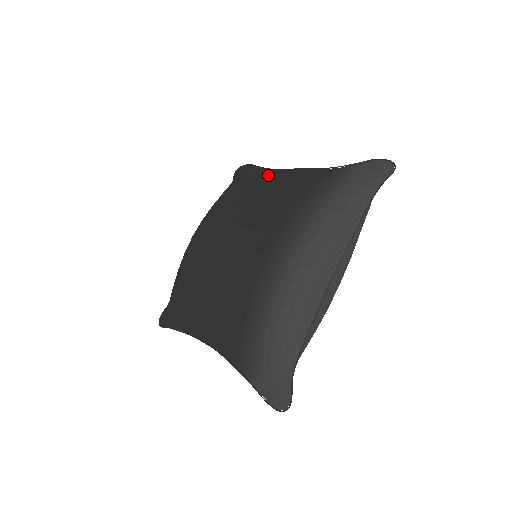
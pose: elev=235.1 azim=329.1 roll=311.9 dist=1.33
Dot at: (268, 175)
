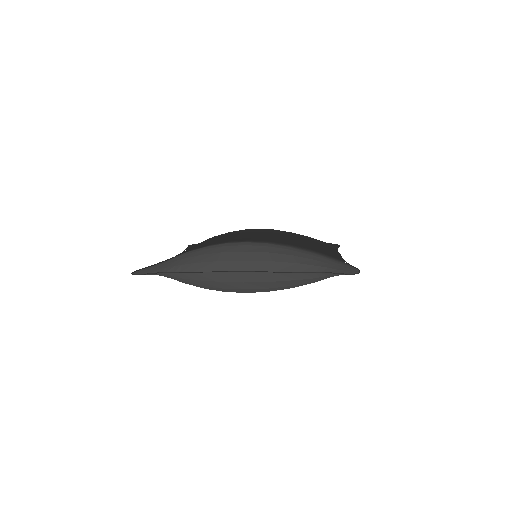
Dot at: (329, 247)
